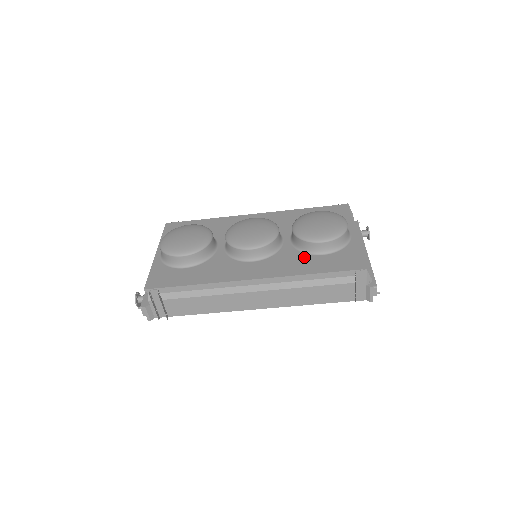
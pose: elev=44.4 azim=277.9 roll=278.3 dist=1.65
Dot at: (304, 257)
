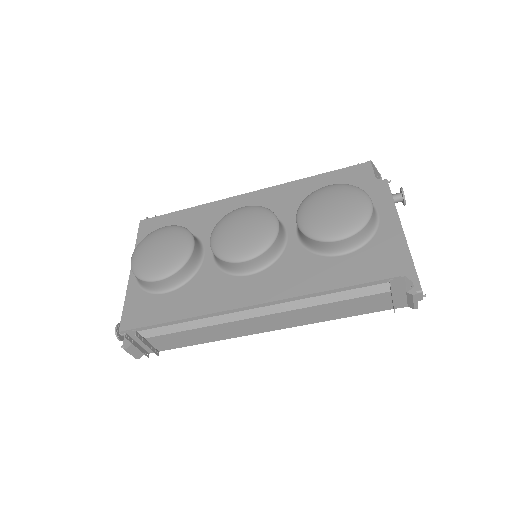
Dot at: (317, 261)
